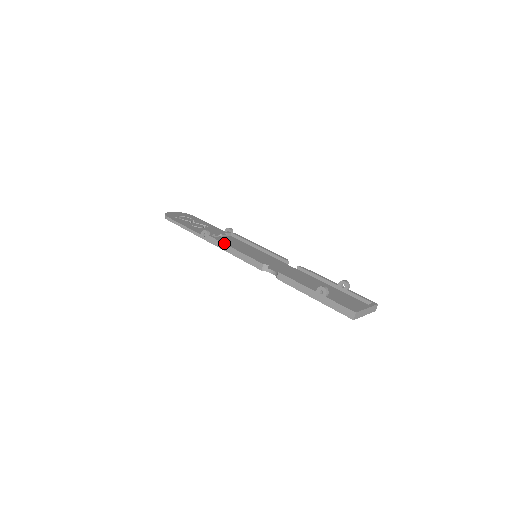
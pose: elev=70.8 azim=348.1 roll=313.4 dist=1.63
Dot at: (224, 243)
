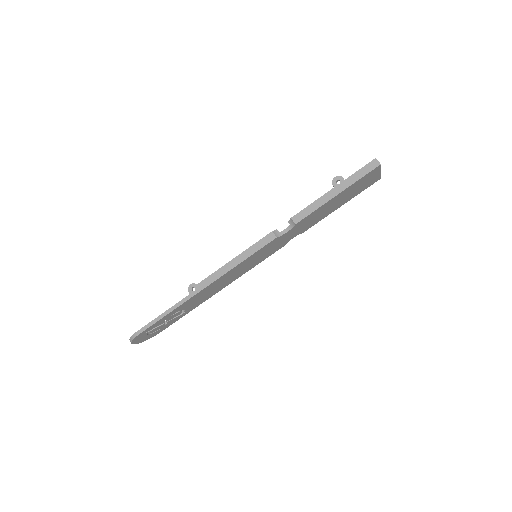
Dot at: (220, 268)
